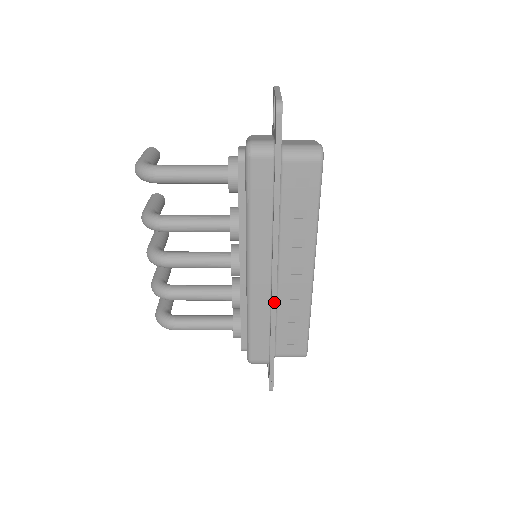
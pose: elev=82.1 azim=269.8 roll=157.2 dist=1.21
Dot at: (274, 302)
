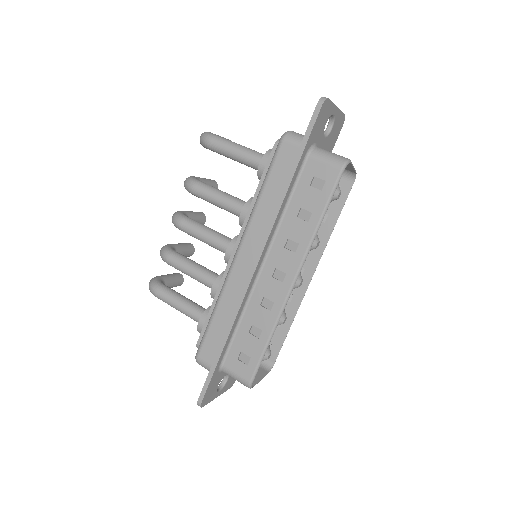
Dot at: (243, 295)
